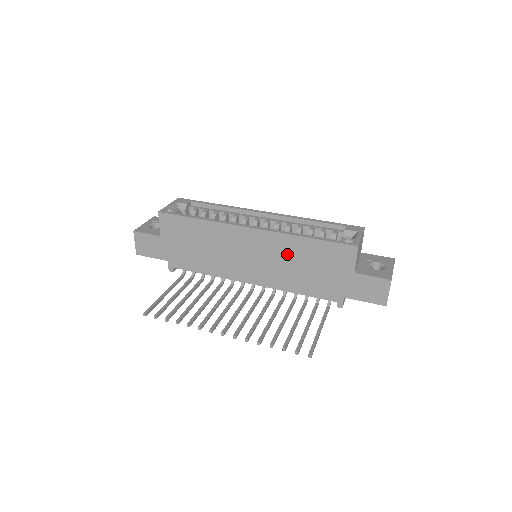
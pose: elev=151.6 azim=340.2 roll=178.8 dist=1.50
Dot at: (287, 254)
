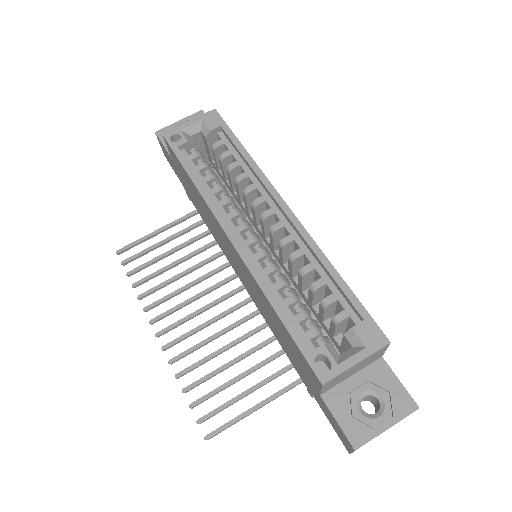
Dot at: (262, 299)
